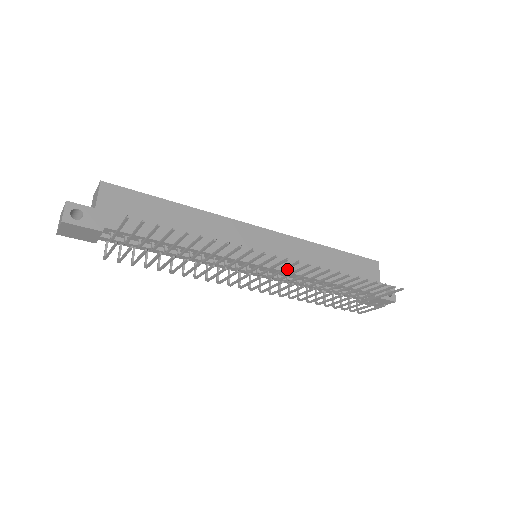
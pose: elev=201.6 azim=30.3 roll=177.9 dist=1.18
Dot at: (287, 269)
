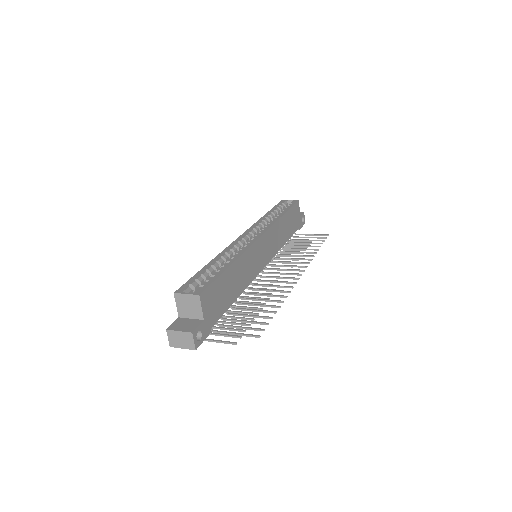
Dot at: (289, 270)
